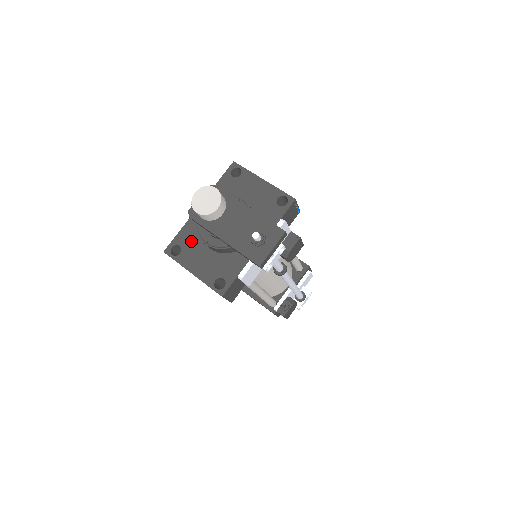
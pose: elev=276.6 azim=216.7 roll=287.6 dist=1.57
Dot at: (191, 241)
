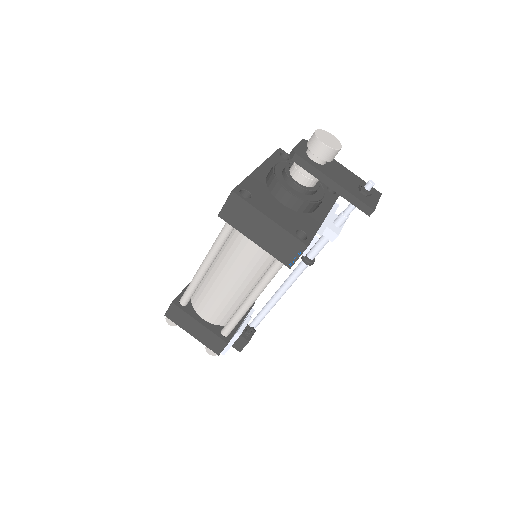
Dot at: (260, 191)
